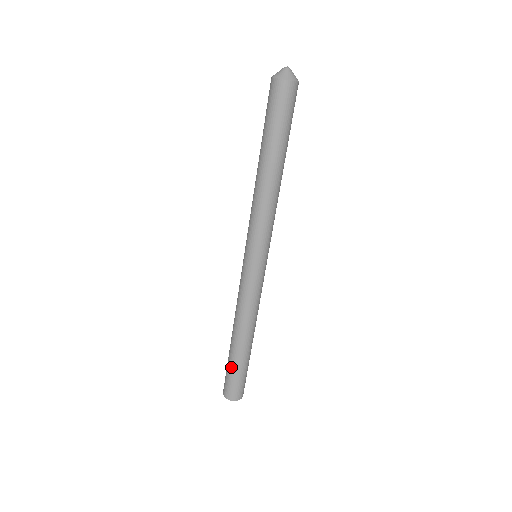
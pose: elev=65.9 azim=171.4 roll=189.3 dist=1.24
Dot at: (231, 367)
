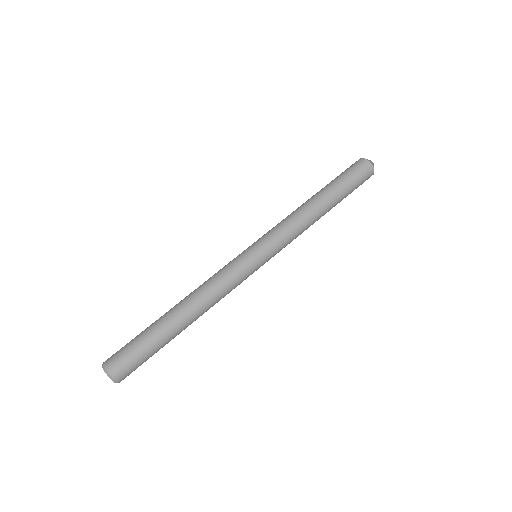
Dot at: (144, 333)
